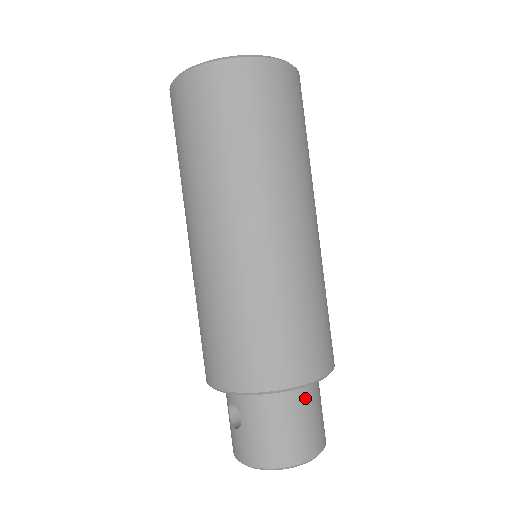
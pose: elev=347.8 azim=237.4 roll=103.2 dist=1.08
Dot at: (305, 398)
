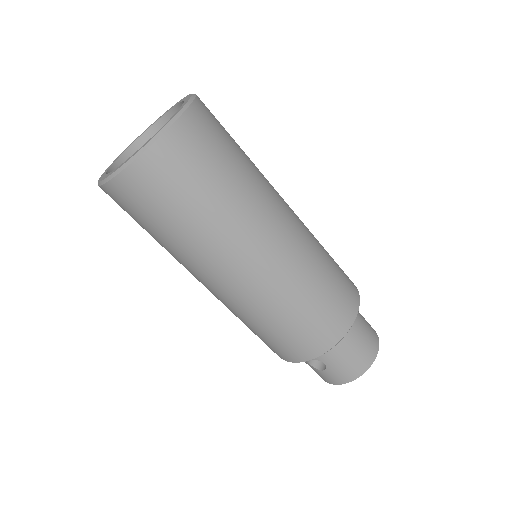
Dot at: (355, 321)
